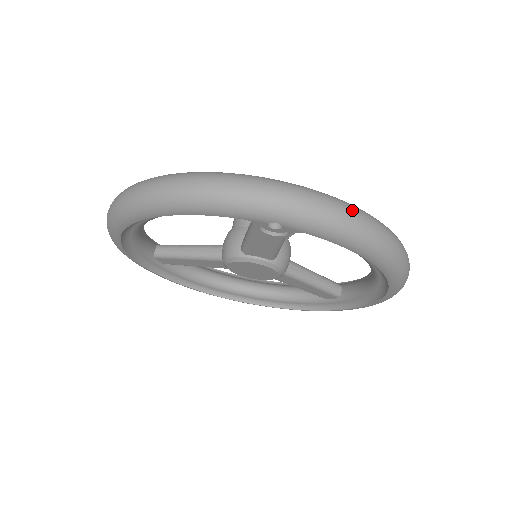
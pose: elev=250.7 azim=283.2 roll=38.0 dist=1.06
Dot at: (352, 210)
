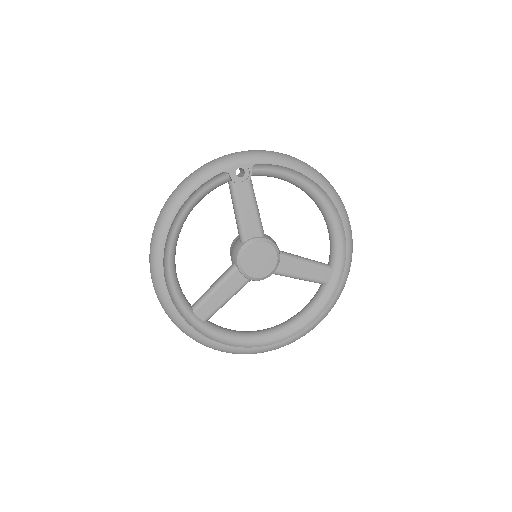
Dot at: occluded
